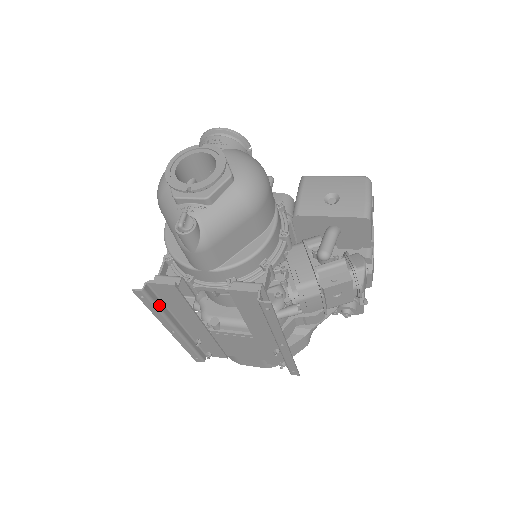
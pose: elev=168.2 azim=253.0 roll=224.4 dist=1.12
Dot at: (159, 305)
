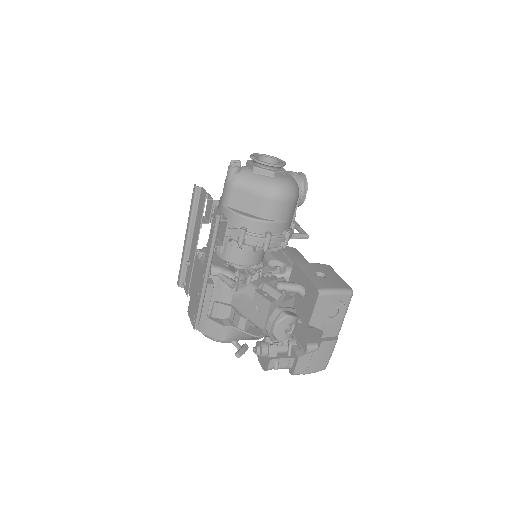
Dot at: (195, 208)
